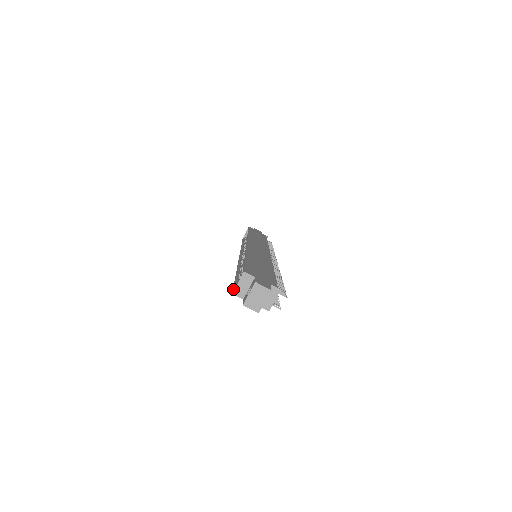
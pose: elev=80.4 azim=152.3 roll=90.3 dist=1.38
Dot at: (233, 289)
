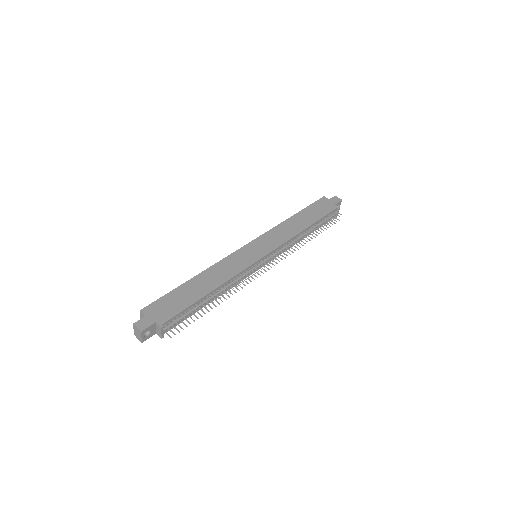
Dot at: occluded
